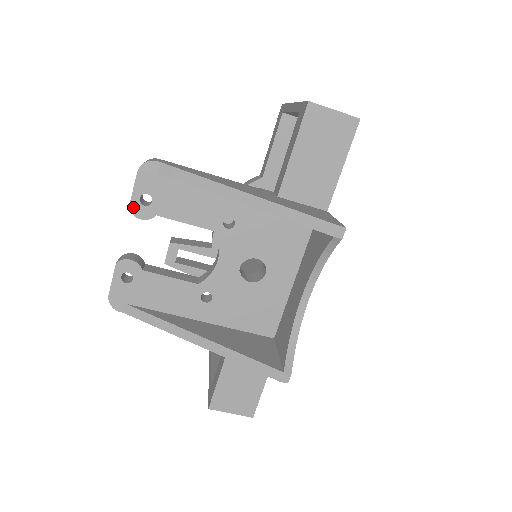
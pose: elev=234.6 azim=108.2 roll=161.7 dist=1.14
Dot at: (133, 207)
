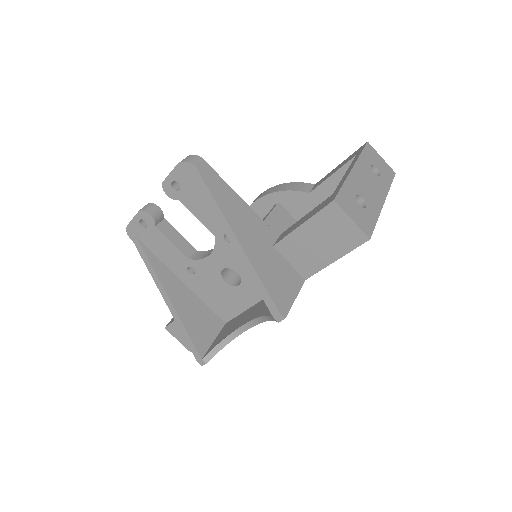
Dot at: (165, 184)
